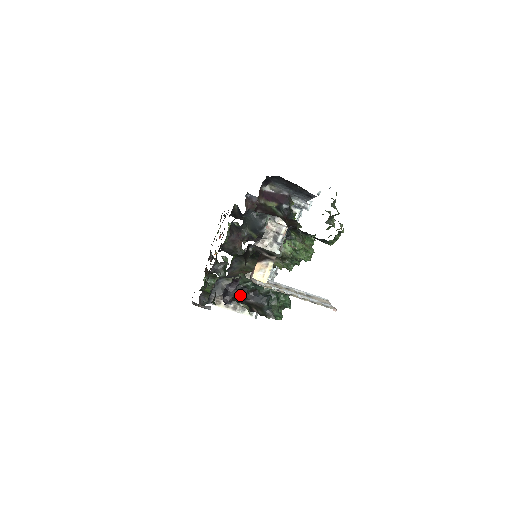
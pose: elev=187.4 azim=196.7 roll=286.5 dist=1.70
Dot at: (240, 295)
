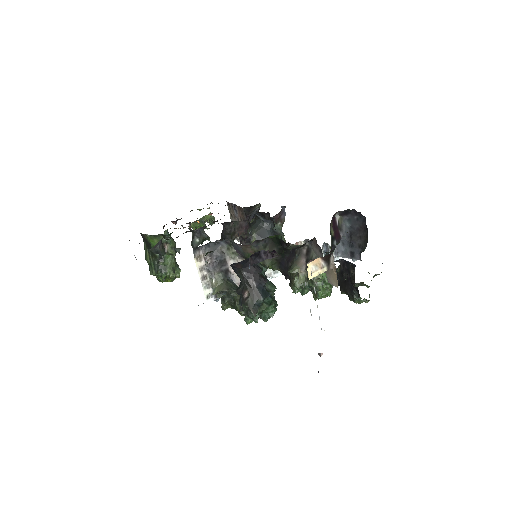
Dot at: (251, 270)
